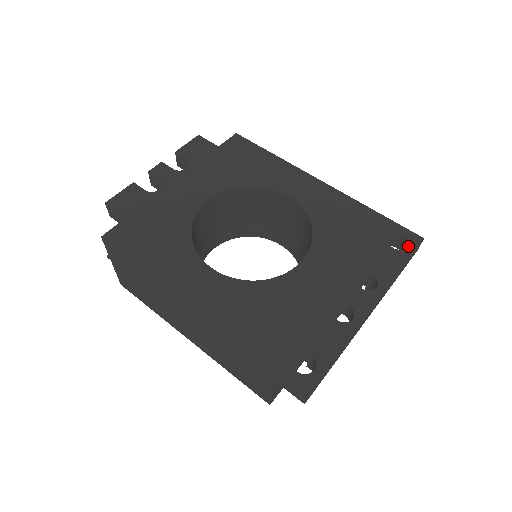
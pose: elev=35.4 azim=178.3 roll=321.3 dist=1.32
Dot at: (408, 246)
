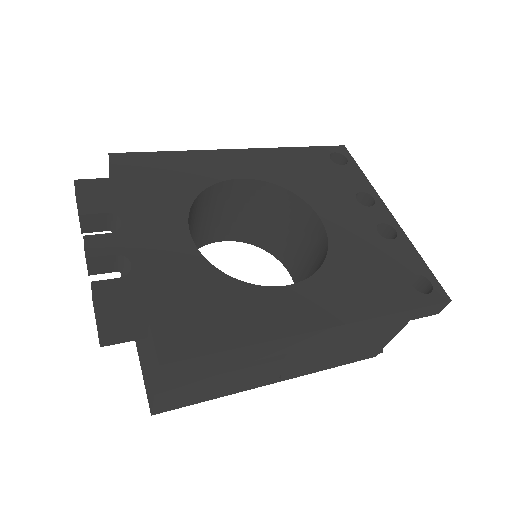
Dot at: (346, 157)
